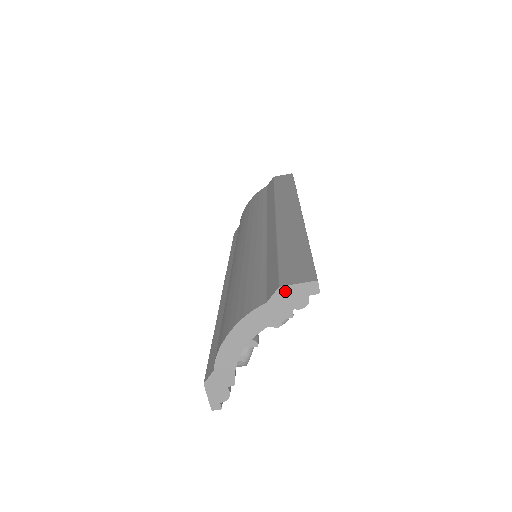
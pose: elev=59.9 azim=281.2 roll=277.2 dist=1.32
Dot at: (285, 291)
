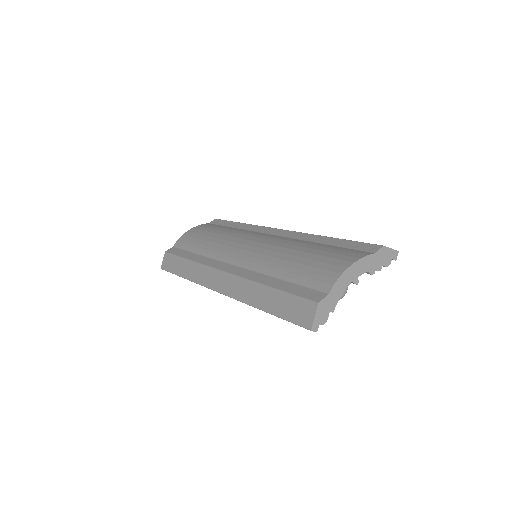
Dot at: (385, 250)
